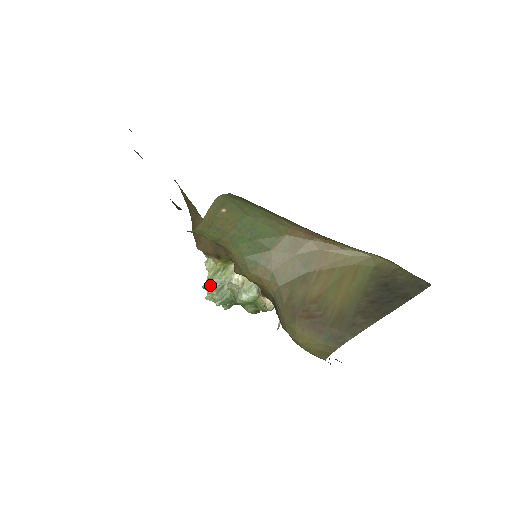
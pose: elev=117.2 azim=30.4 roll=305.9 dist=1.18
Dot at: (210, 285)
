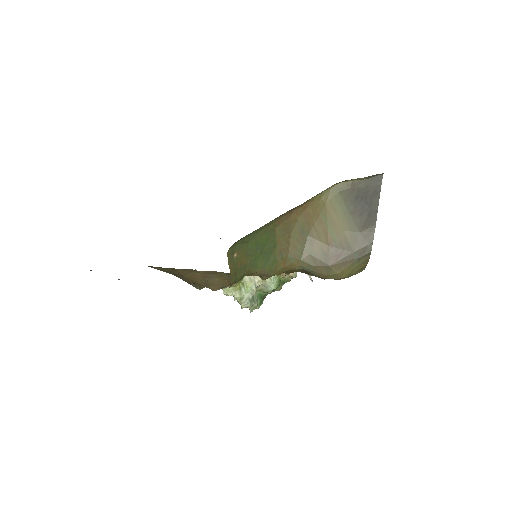
Dot at: (247, 302)
